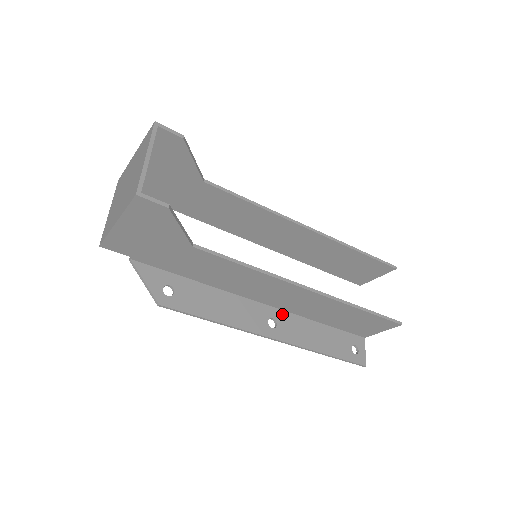
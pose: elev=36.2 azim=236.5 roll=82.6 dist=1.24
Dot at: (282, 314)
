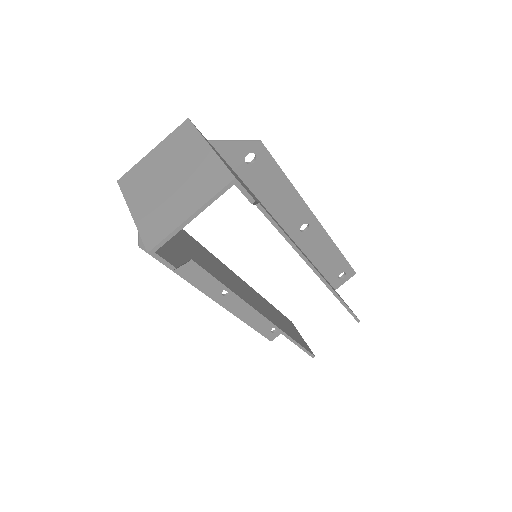
Dot at: occluded
